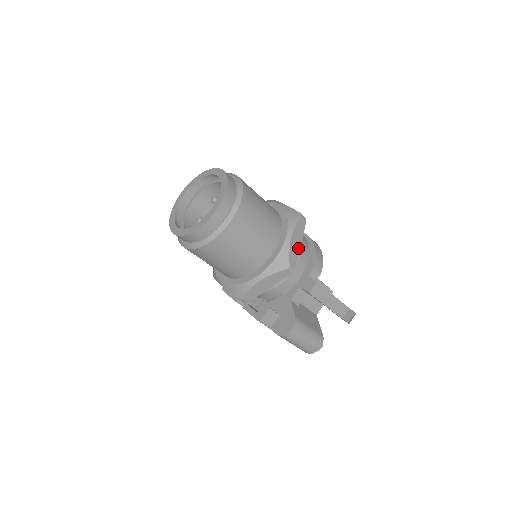
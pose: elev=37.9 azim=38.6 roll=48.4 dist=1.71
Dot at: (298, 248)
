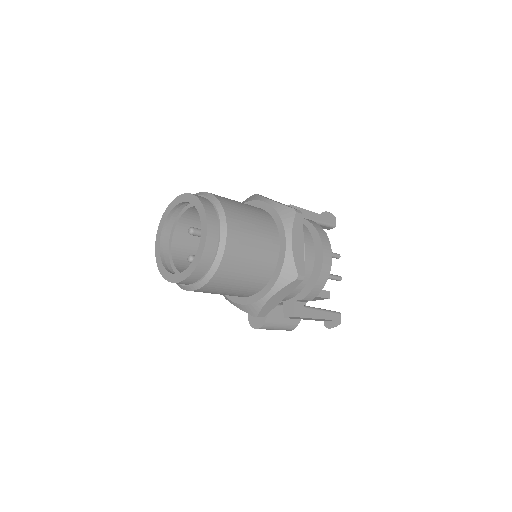
Dot at: (277, 303)
